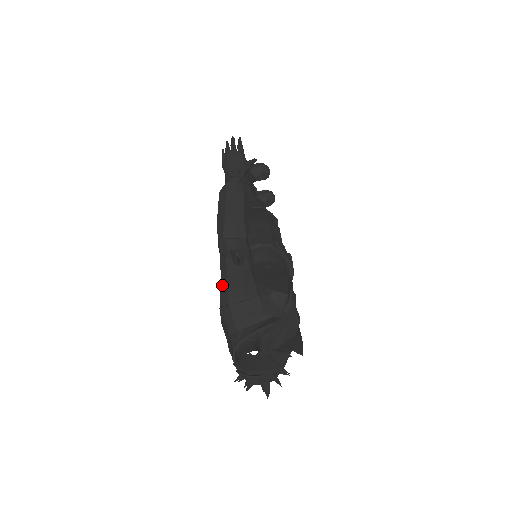
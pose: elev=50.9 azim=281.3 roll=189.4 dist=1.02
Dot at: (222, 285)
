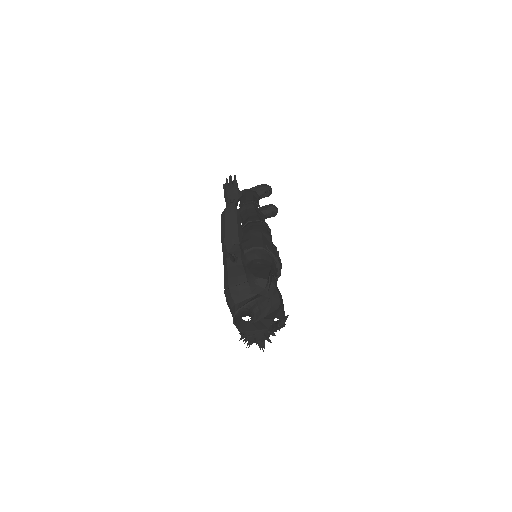
Dot at: (225, 276)
